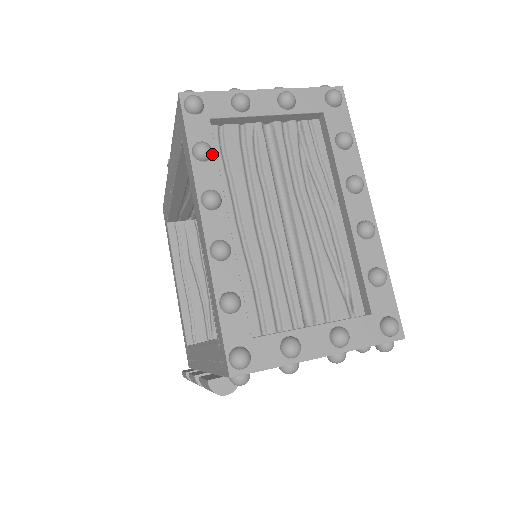
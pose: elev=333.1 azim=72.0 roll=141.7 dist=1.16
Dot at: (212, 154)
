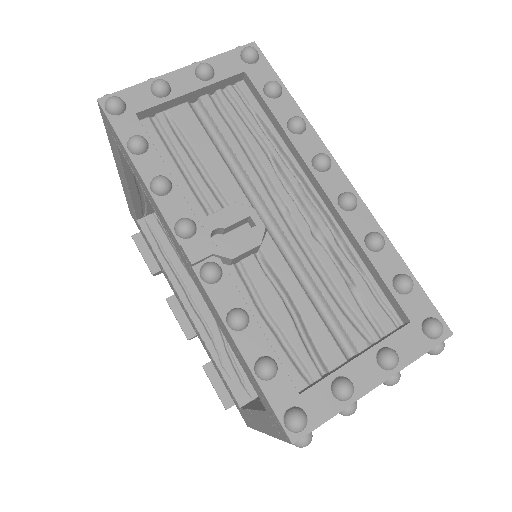
Dot at: occluded
